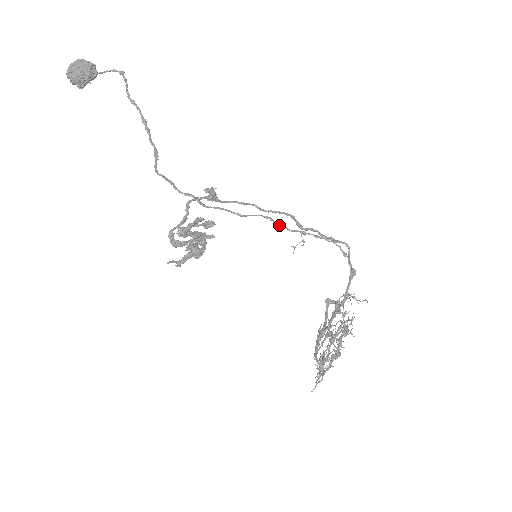
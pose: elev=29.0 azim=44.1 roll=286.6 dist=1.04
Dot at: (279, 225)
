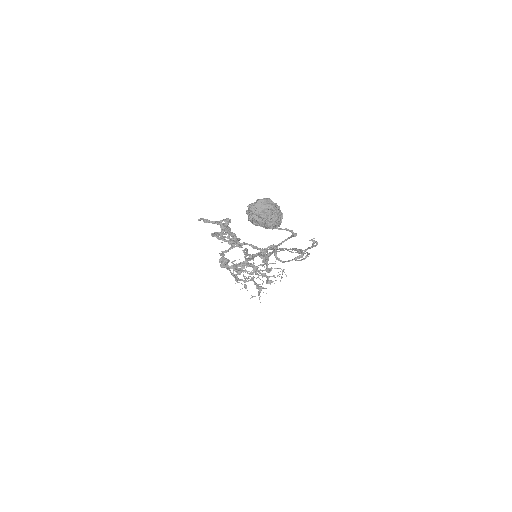
Dot at: (289, 251)
